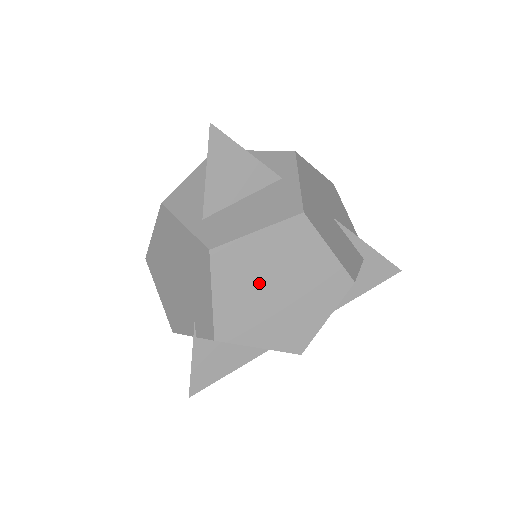
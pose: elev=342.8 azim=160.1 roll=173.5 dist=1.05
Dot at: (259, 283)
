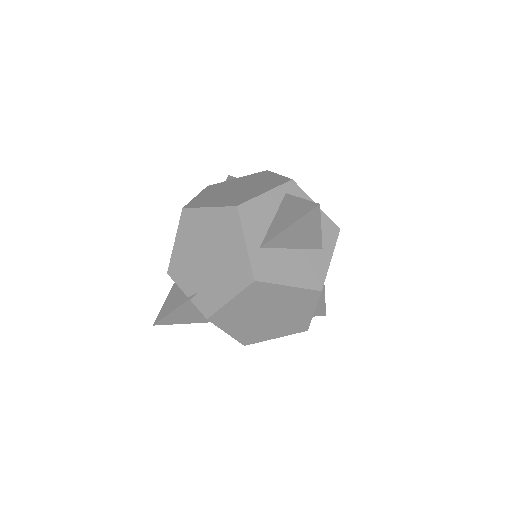
Dot at: (262, 308)
